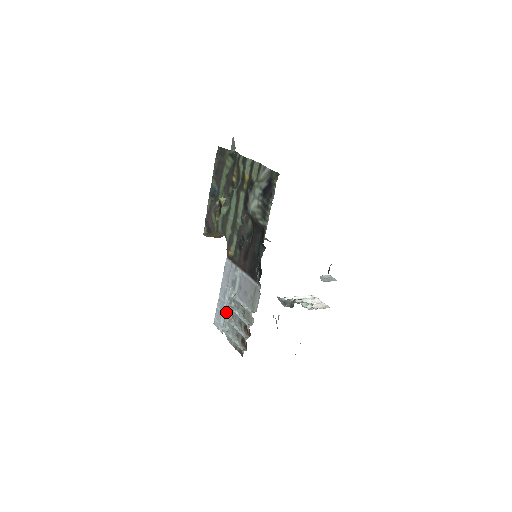
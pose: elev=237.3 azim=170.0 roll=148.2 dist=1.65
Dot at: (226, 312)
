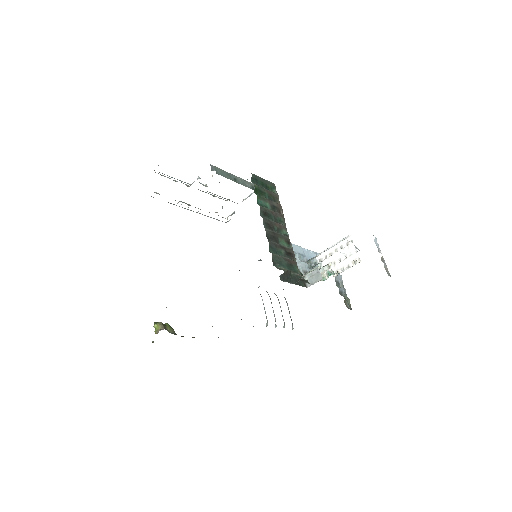
Dot at: occluded
